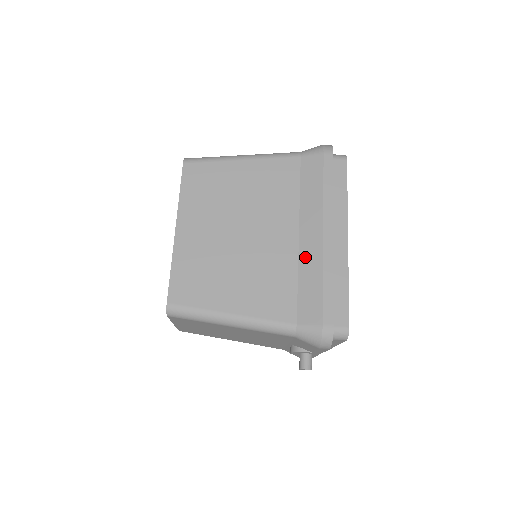
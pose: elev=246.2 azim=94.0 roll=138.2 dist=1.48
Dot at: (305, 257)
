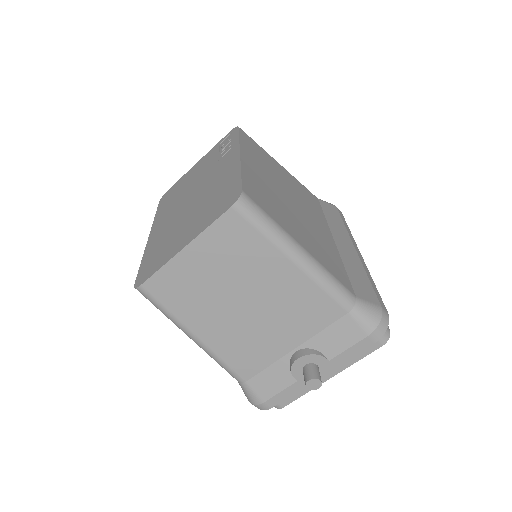
Dot at: (345, 254)
